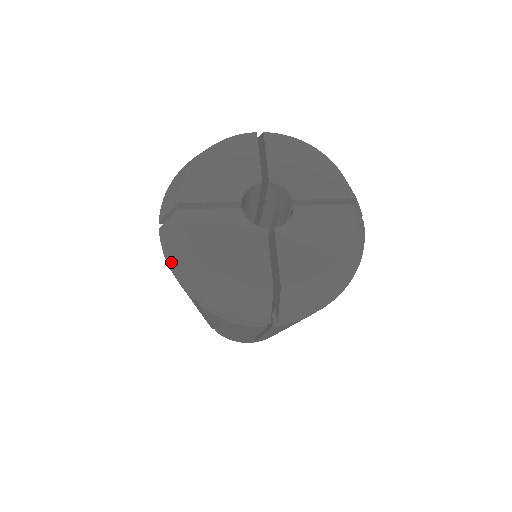
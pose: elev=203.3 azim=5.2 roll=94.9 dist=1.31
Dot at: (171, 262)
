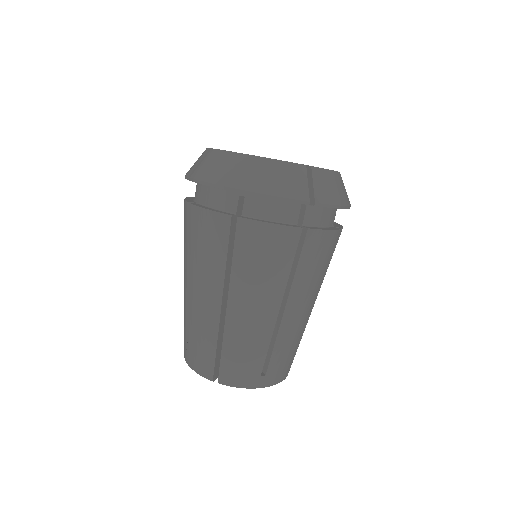
Dot at: (211, 178)
